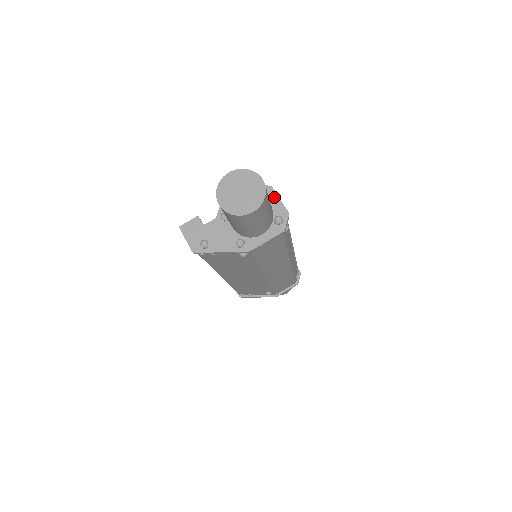
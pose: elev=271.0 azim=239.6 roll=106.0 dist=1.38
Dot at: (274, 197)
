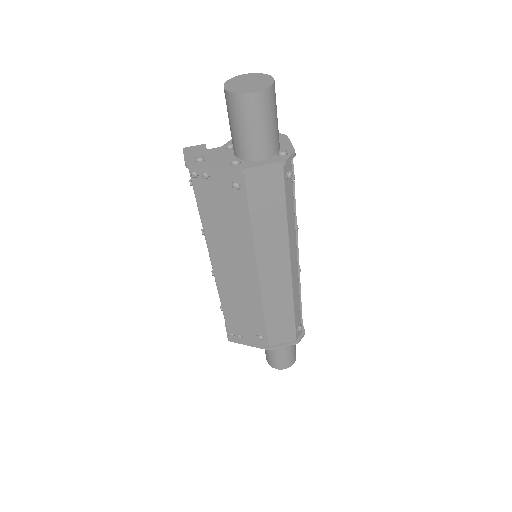
Dot at: (286, 141)
